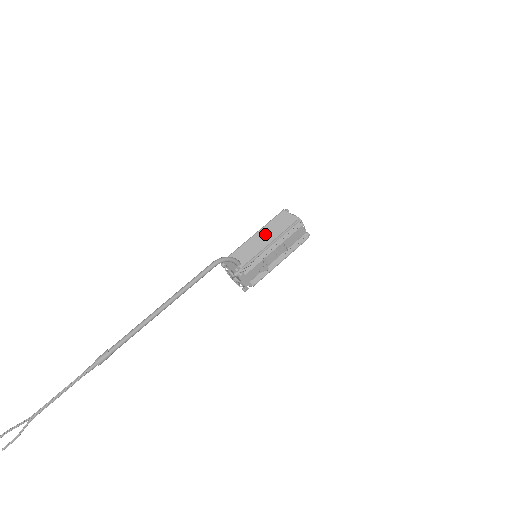
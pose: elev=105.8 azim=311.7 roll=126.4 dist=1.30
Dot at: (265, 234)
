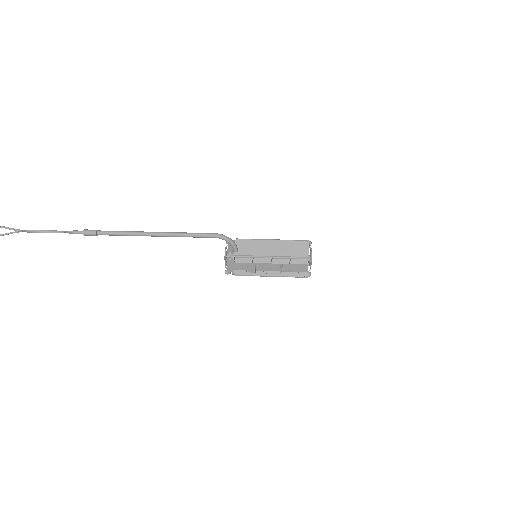
Dot at: (276, 246)
